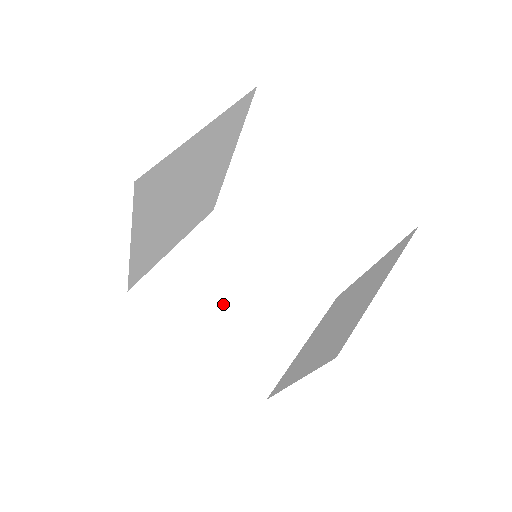
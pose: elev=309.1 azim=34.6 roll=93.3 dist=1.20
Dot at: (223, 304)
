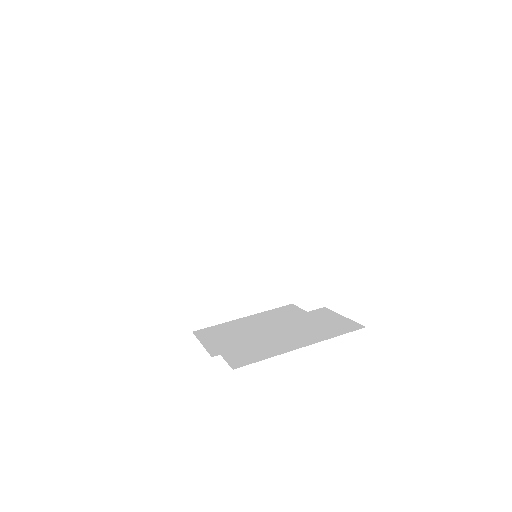
Dot at: occluded
